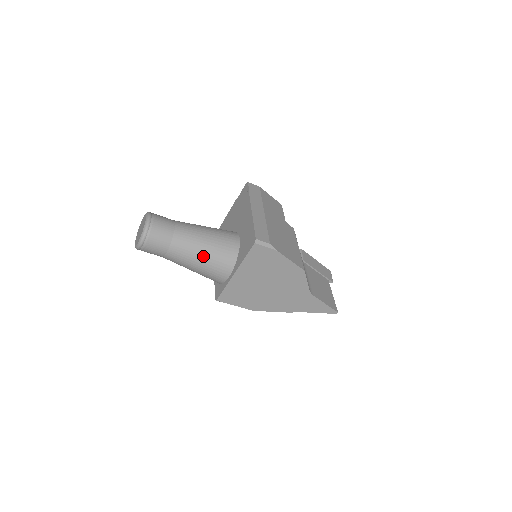
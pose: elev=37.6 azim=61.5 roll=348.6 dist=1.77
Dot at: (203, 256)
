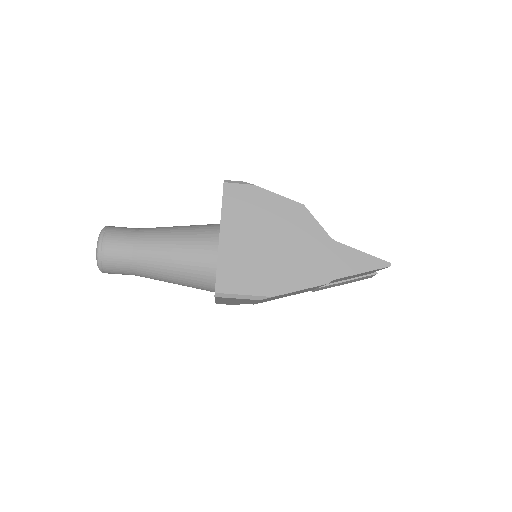
Dot at: (177, 238)
